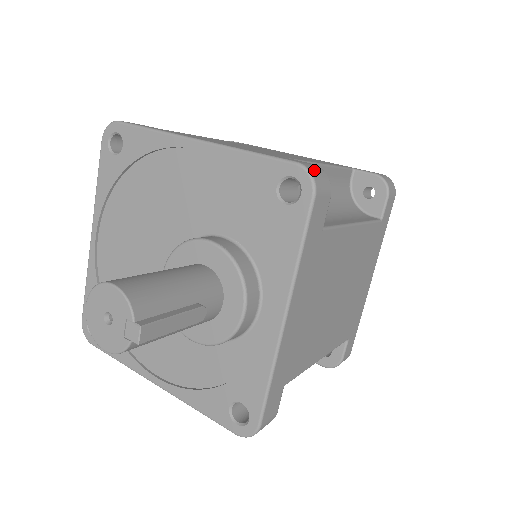
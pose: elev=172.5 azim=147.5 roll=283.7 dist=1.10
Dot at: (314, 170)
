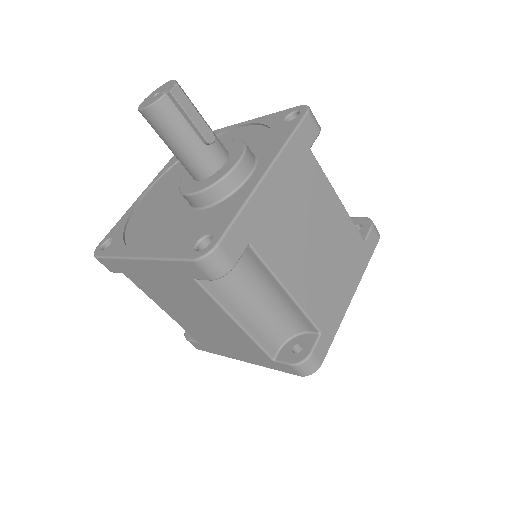
Dot at: occluded
